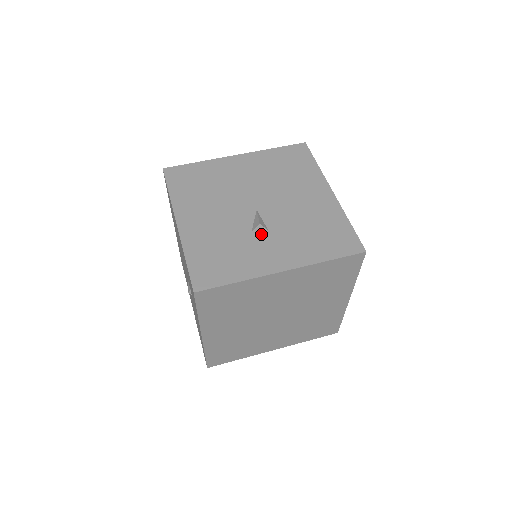
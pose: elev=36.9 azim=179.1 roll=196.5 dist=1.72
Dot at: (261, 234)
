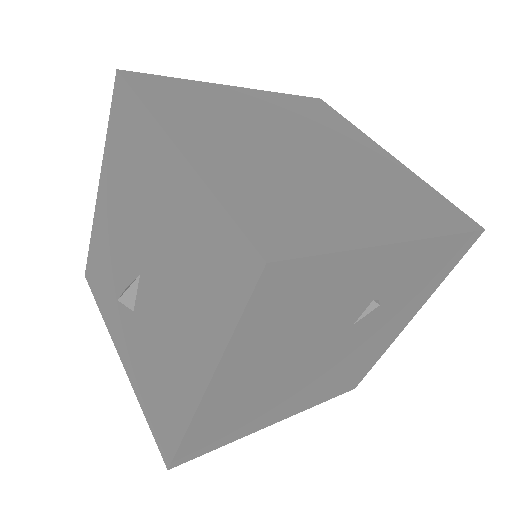
Dot at: occluded
